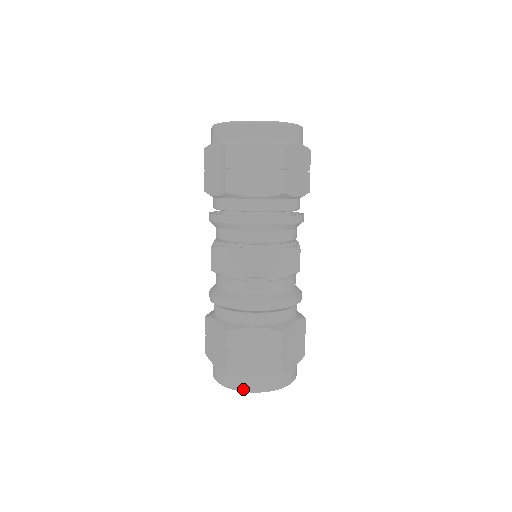
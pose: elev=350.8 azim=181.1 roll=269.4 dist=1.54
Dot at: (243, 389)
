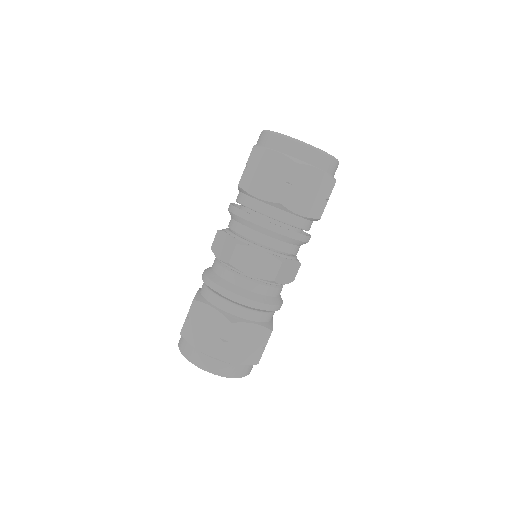
Dot at: (223, 374)
